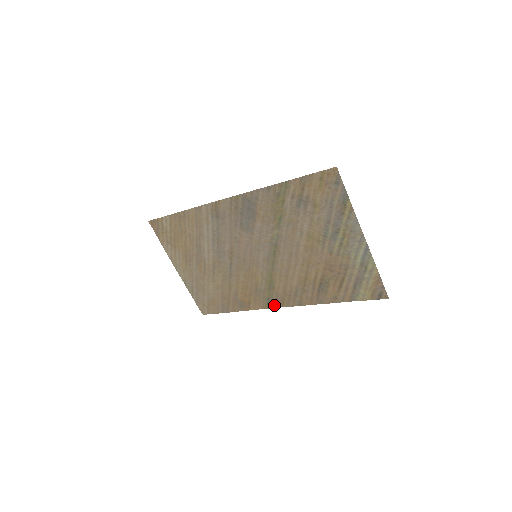
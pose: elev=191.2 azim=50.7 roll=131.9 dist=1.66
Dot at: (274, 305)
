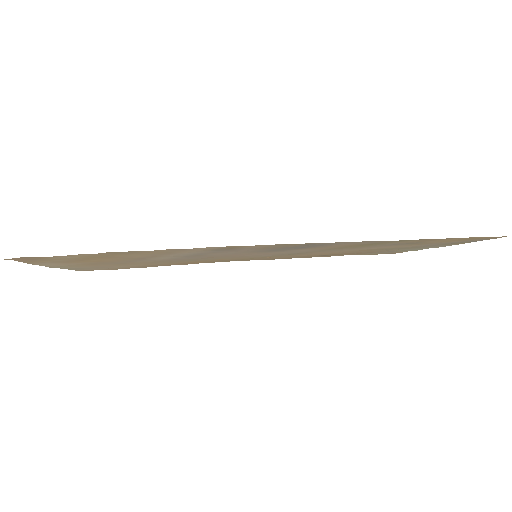
Dot at: occluded
